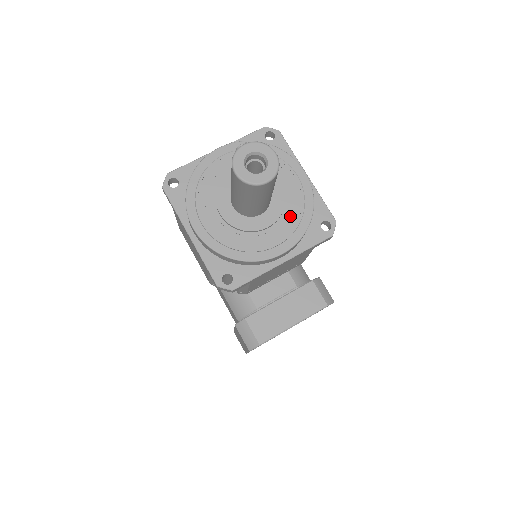
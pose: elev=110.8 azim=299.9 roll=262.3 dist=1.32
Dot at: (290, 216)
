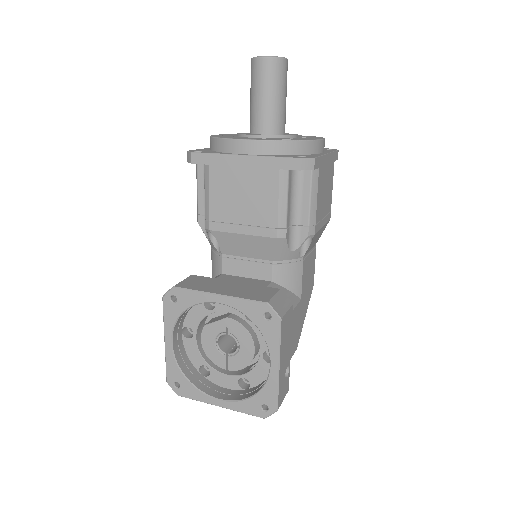
Dot at: occluded
